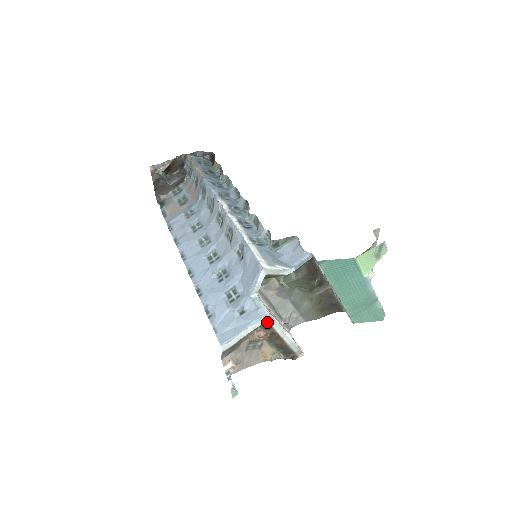
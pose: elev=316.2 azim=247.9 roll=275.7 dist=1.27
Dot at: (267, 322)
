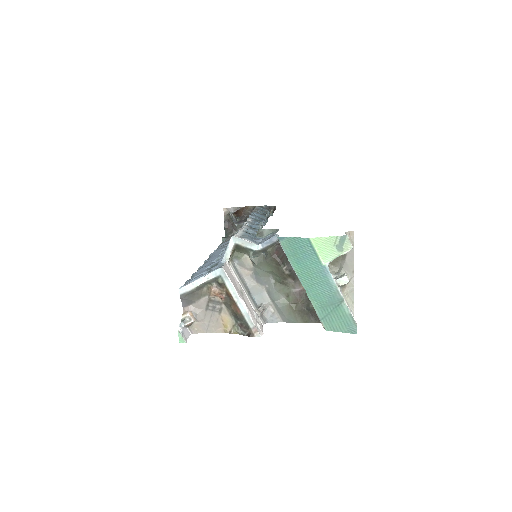
Dot at: (220, 276)
